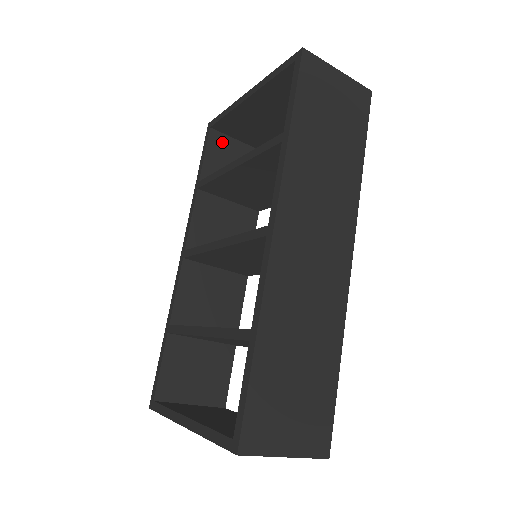
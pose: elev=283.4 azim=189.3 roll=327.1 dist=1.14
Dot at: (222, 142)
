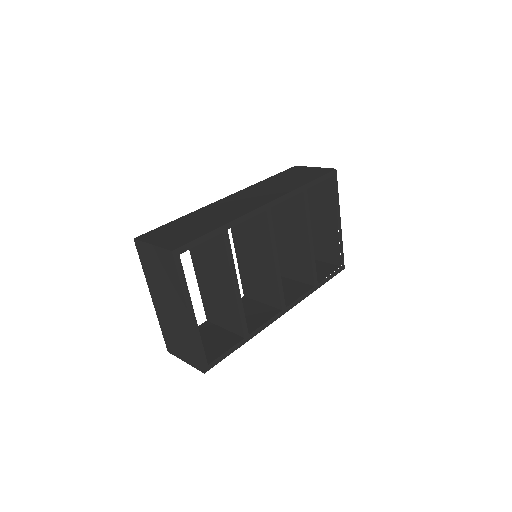
Dot at: occluded
